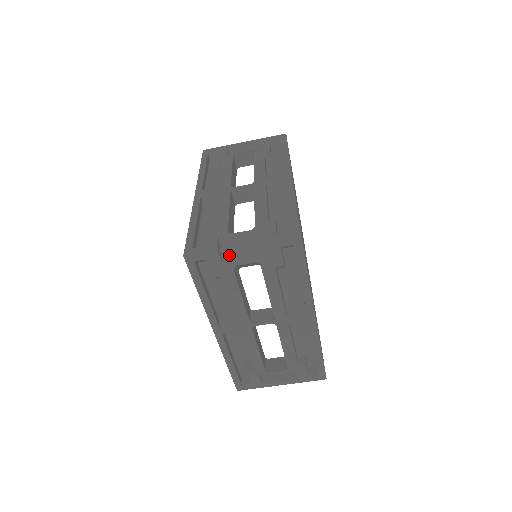
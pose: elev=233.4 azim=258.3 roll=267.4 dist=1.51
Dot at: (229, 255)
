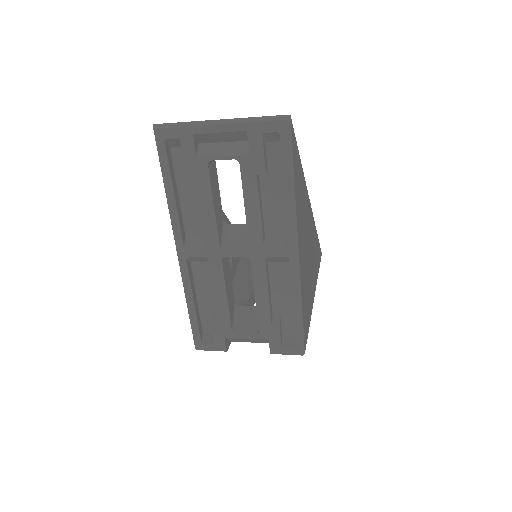
Dot at: (237, 341)
